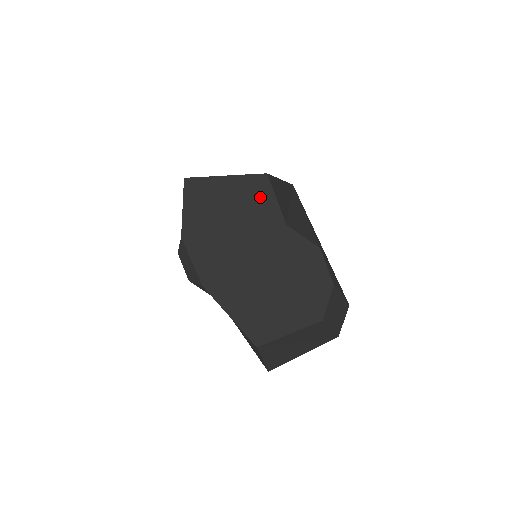
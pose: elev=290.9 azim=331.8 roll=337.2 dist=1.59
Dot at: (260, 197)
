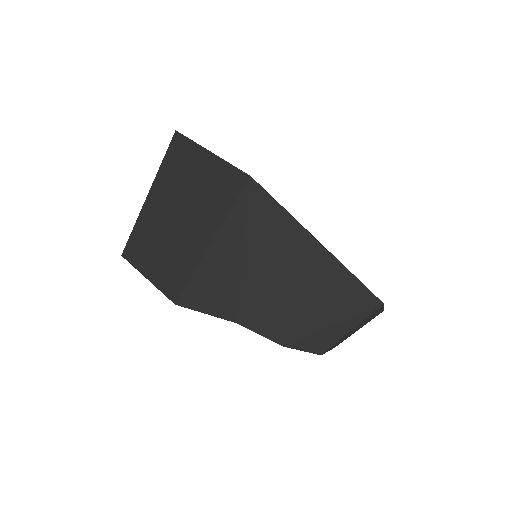
Dot at: occluded
